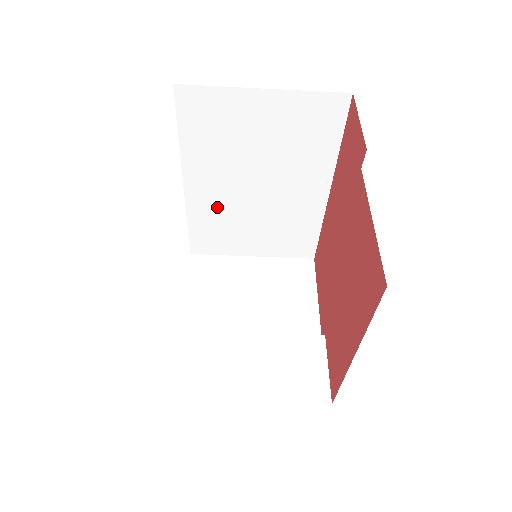
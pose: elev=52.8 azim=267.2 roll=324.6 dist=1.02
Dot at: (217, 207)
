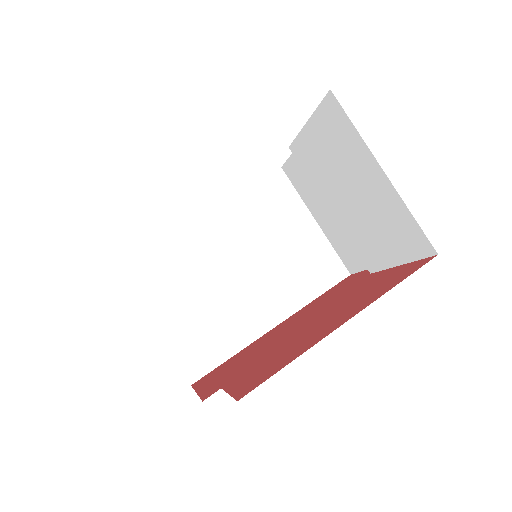
Dot at: (196, 251)
